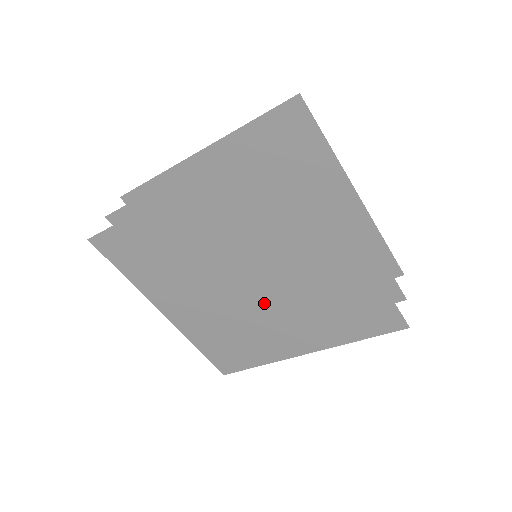
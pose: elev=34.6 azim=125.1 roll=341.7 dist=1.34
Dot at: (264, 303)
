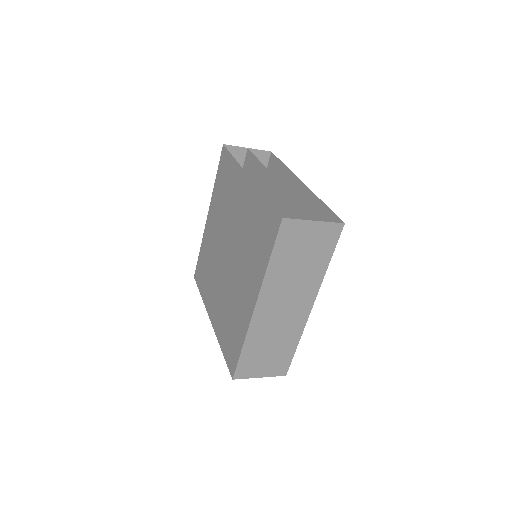
Dot at: (234, 267)
